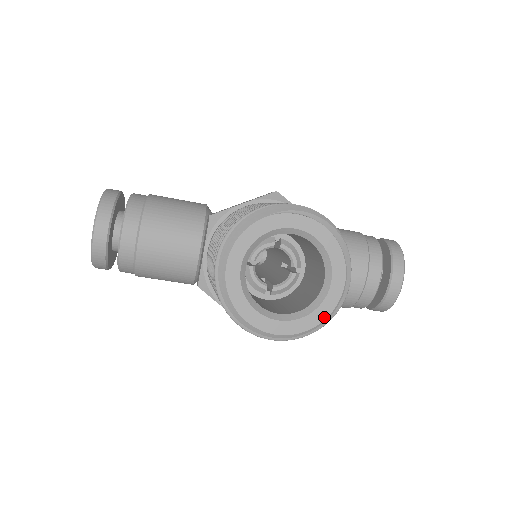
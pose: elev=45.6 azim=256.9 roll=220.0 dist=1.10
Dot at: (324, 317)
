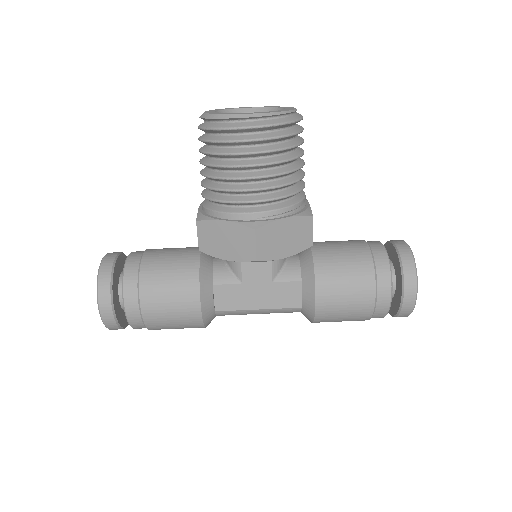
Dot at: (287, 111)
